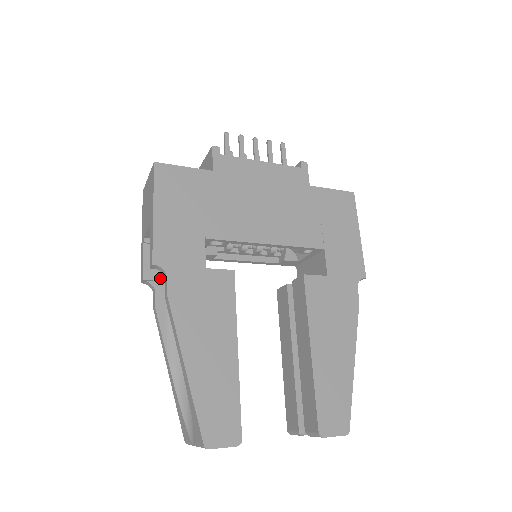
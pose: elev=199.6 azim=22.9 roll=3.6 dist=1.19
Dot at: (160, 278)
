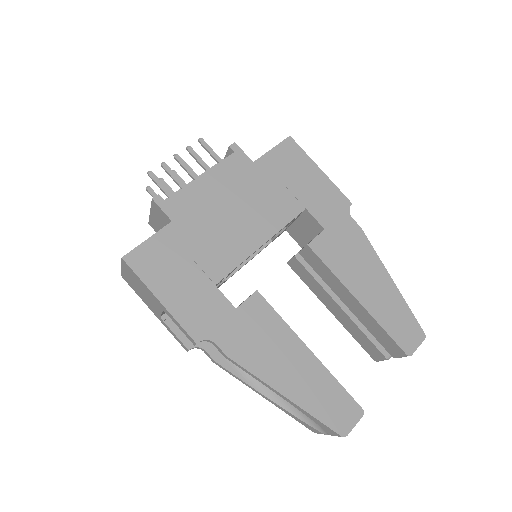
Dot at: occluded
